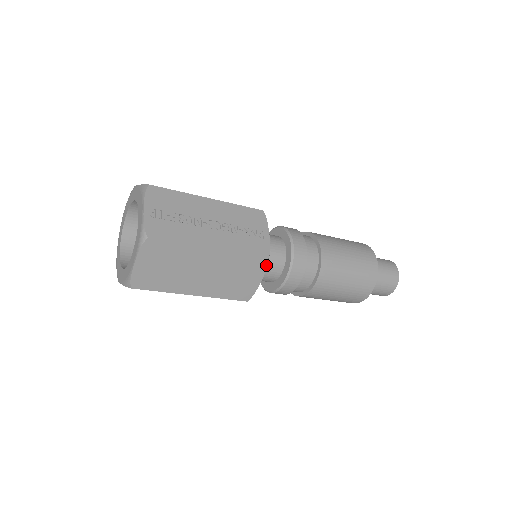
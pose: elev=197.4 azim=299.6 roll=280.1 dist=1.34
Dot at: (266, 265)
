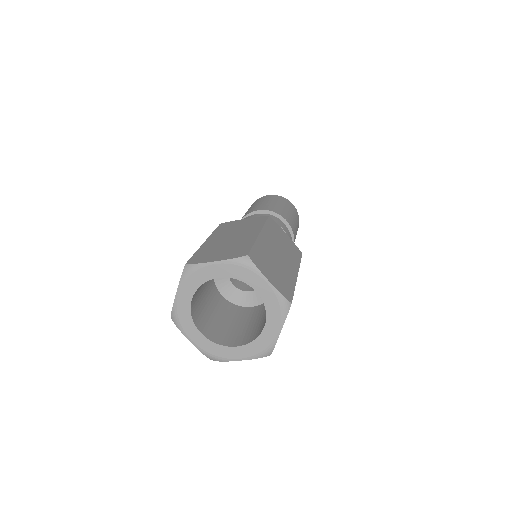
Dot at: occluded
